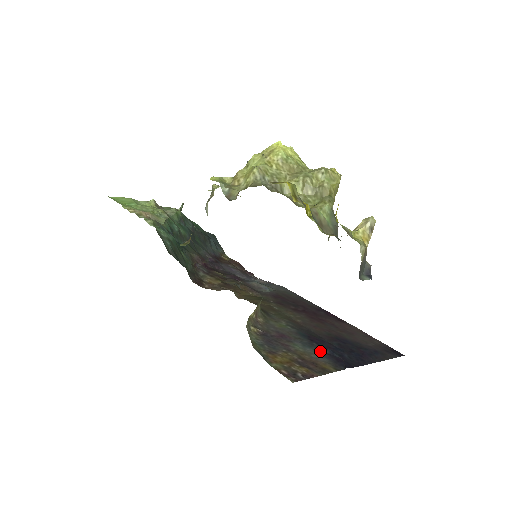
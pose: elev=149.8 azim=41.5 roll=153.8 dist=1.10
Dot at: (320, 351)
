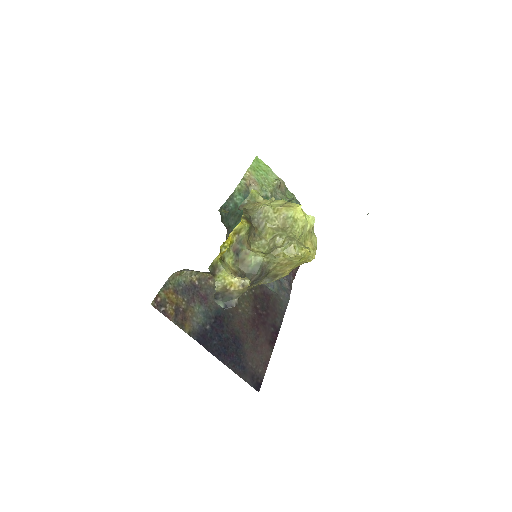
Dot at: (205, 323)
